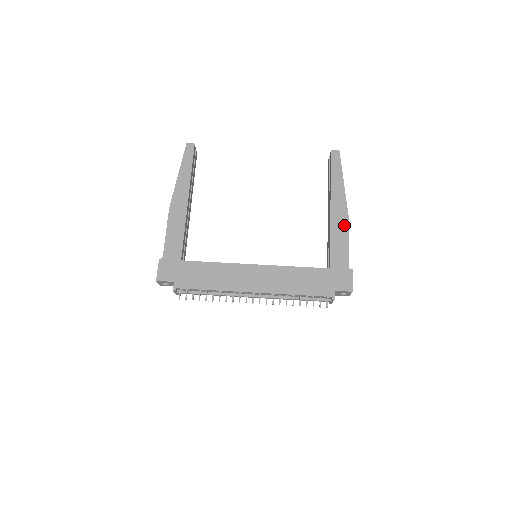
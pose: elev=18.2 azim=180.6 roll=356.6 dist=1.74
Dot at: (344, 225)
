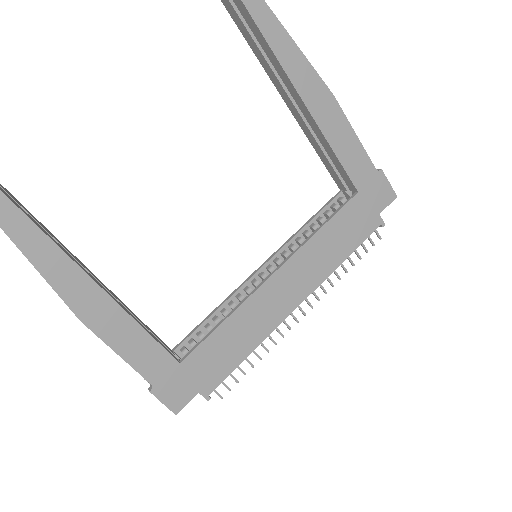
Dot at: (336, 114)
